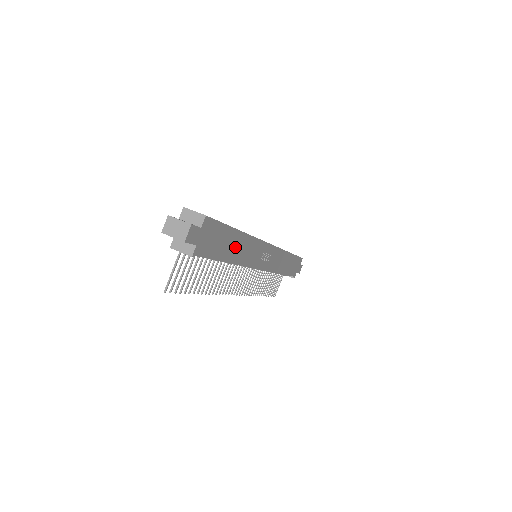
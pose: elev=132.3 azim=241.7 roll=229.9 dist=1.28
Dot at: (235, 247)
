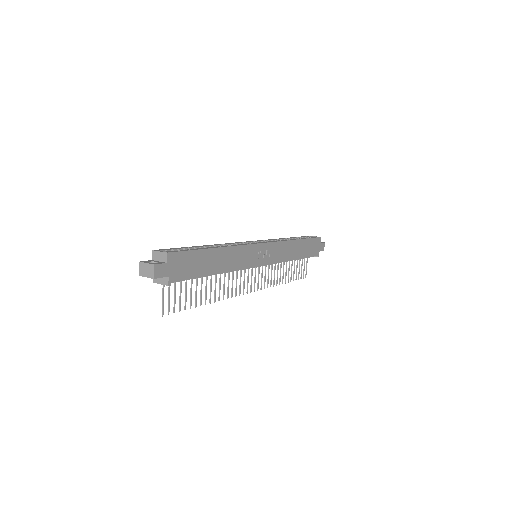
Dot at: (217, 261)
